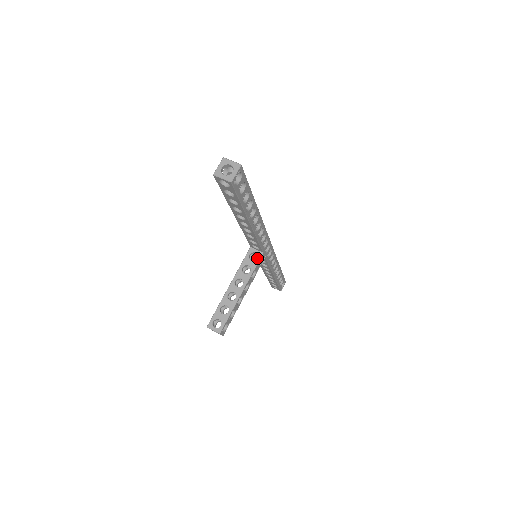
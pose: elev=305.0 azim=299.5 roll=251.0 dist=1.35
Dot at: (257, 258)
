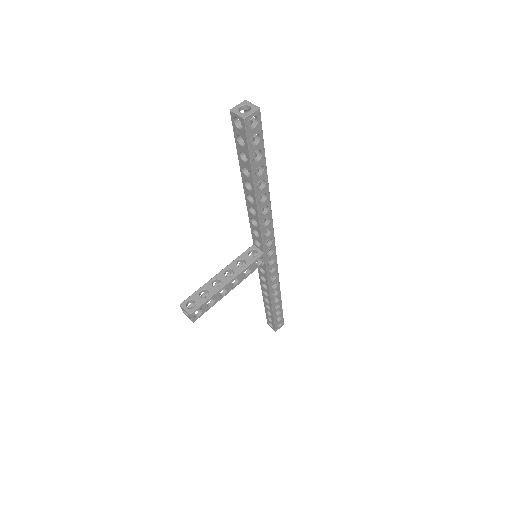
Dot at: (256, 256)
